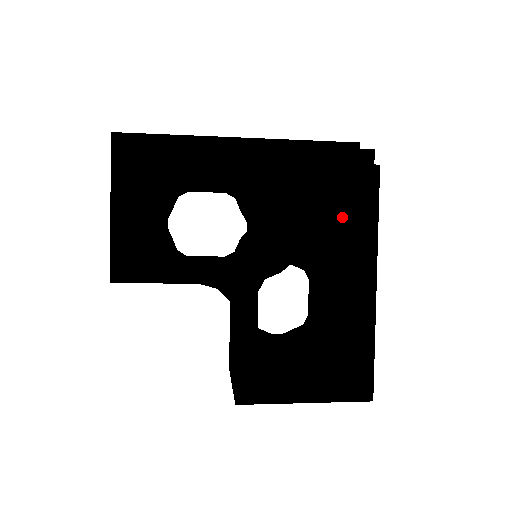
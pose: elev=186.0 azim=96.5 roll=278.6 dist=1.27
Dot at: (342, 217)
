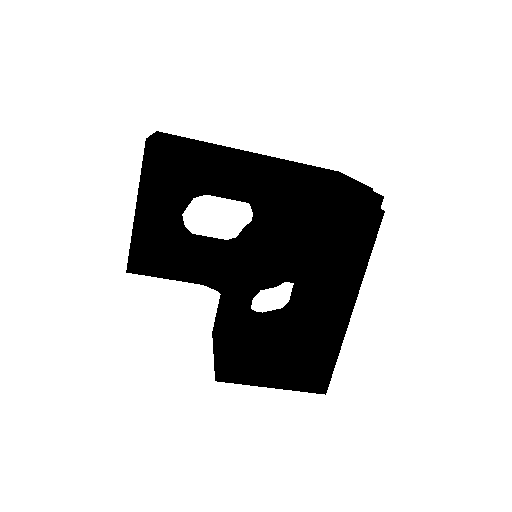
Dot at: (339, 250)
